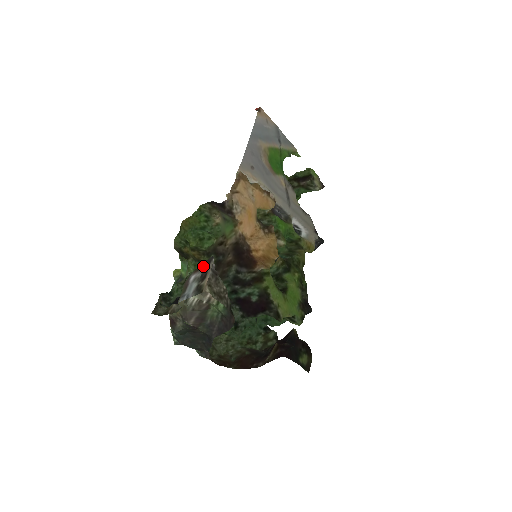
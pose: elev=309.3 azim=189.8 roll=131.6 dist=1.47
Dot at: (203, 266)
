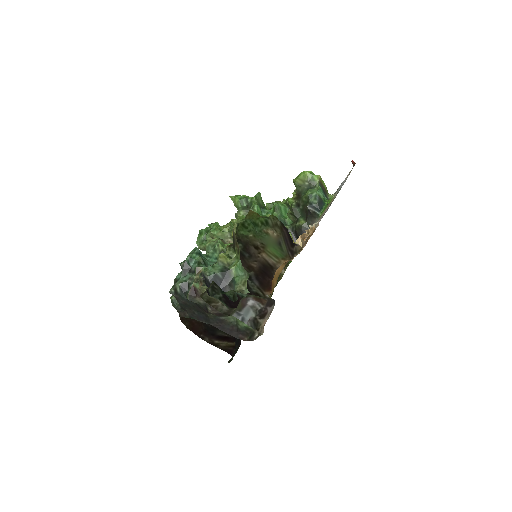
Dot at: (264, 301)
